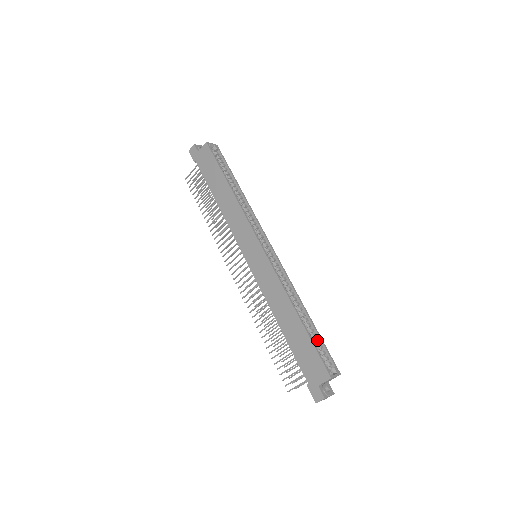
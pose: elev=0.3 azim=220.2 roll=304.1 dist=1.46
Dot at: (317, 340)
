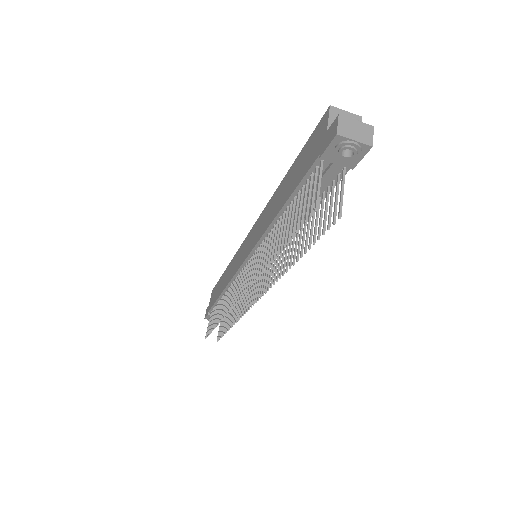
Dot at: occluded
